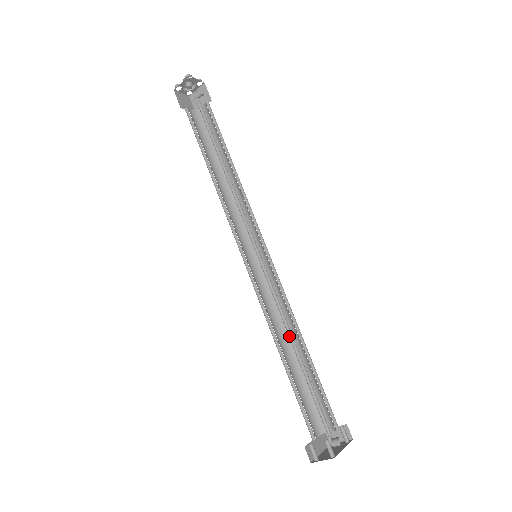
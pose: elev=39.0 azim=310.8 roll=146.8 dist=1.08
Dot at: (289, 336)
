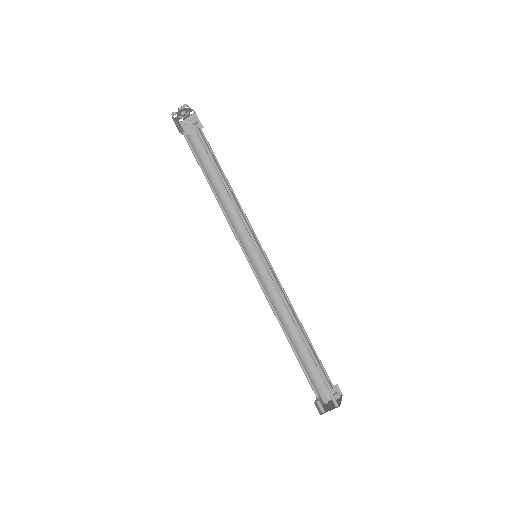
Dot at: (292, 318)
